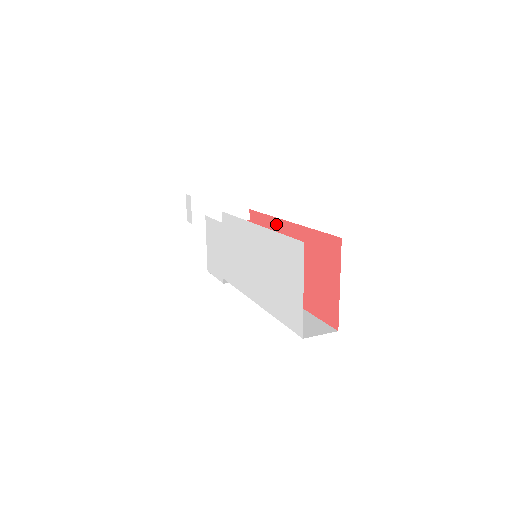
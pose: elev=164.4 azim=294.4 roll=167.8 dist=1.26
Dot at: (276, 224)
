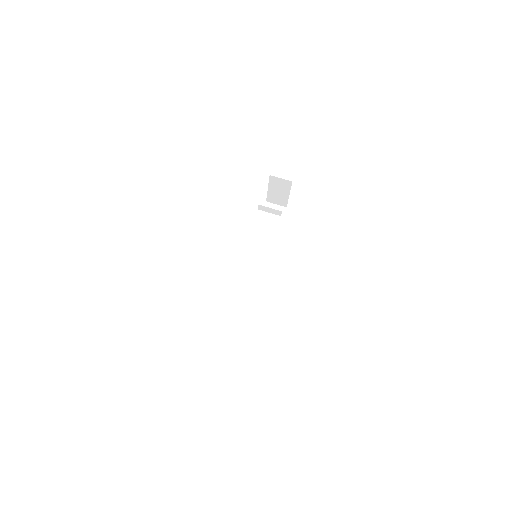
Dot at: occluded
